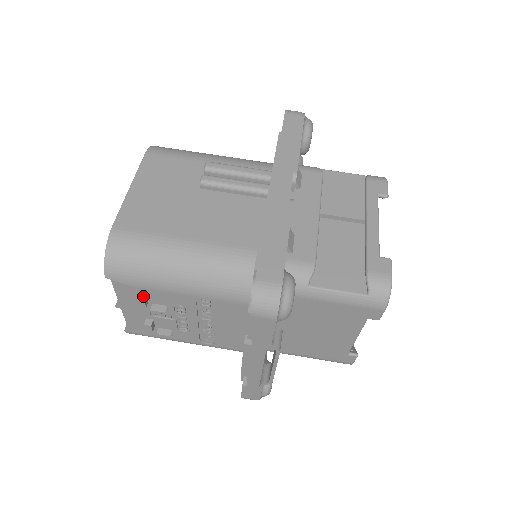
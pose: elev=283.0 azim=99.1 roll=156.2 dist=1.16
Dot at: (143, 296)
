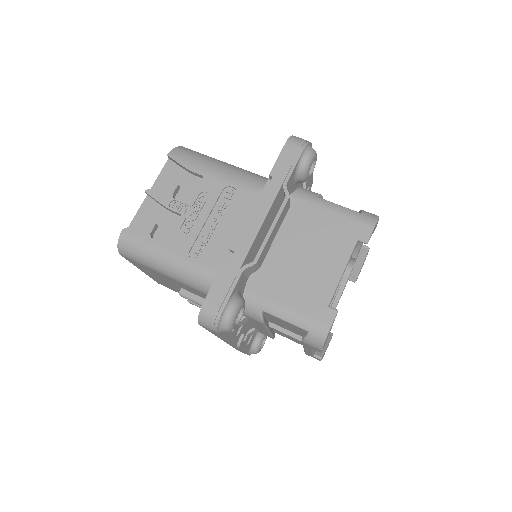
Dot at: (178, 185)
